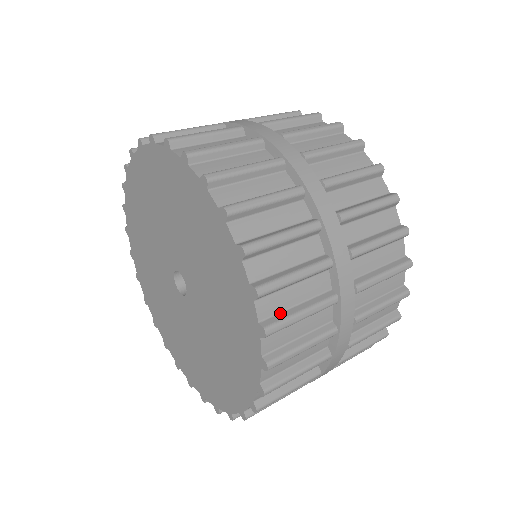
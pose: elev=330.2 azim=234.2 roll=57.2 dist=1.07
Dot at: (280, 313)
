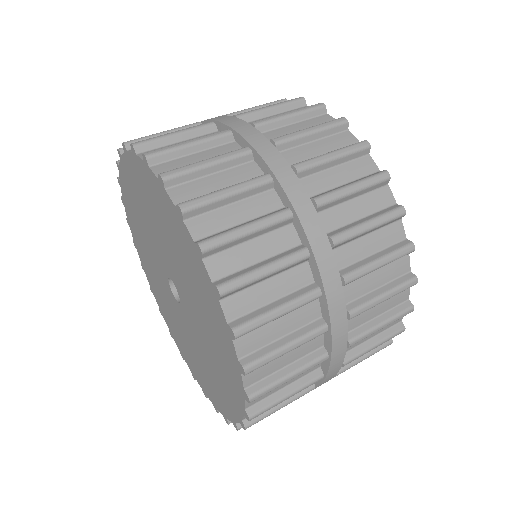
Dot at: (267, 377)
